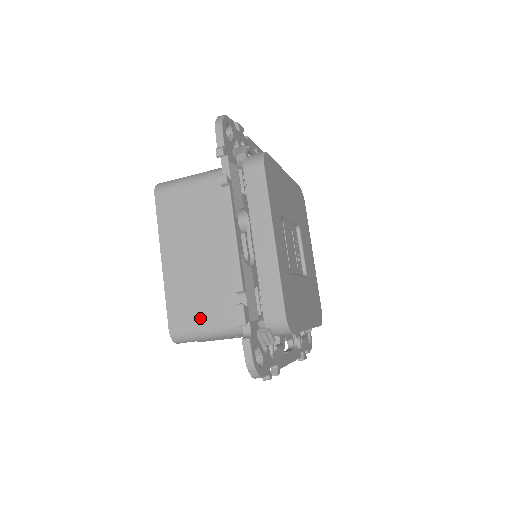
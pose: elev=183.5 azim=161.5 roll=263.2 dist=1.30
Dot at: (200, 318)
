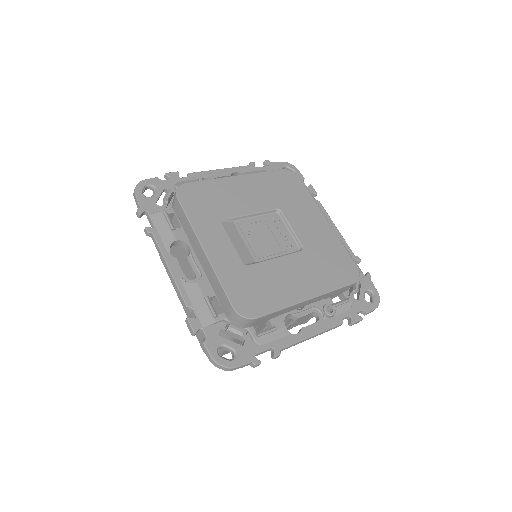
Dot at: occluded
